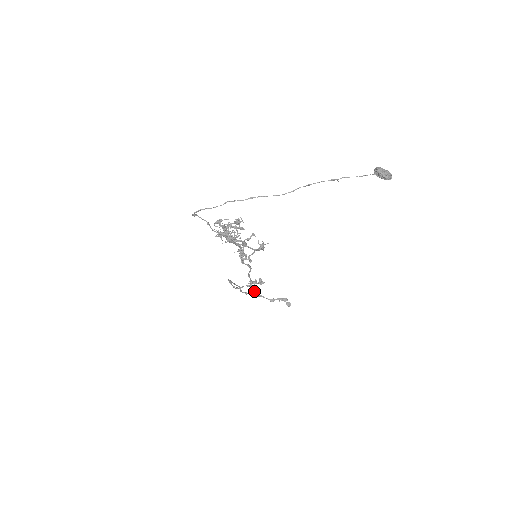
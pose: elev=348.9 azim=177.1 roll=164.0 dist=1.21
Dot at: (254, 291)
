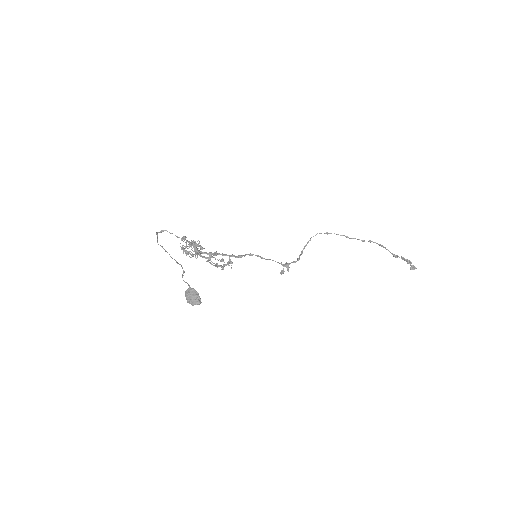
Dot at: (281, 273)
